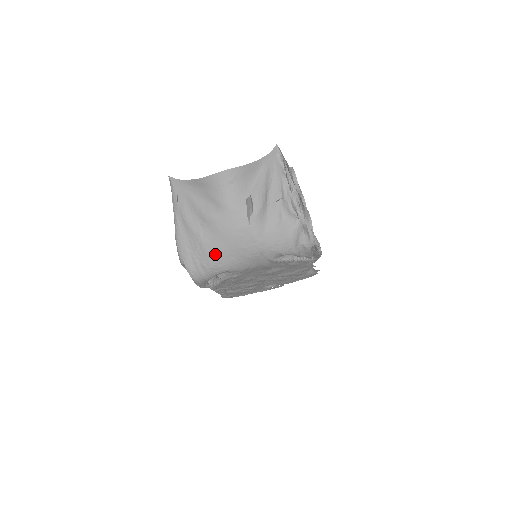
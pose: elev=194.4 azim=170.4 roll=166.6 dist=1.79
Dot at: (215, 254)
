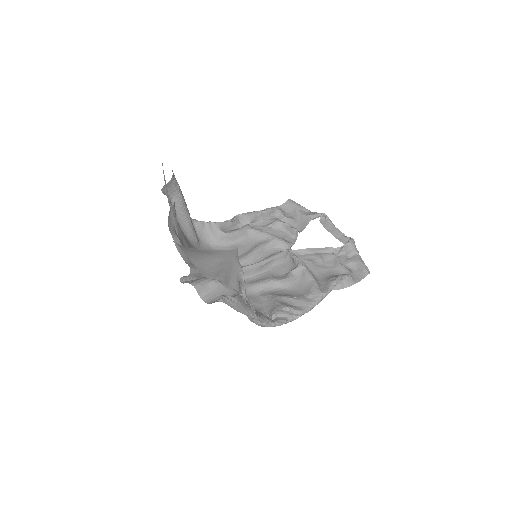
Dot at: occluded
